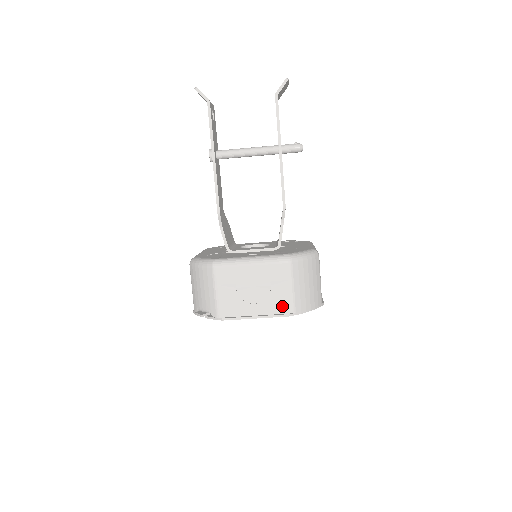
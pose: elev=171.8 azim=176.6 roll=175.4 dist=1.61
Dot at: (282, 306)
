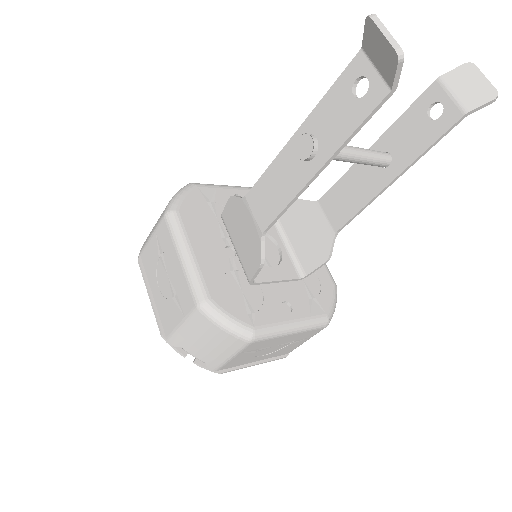
Dot at: (285, 352)
